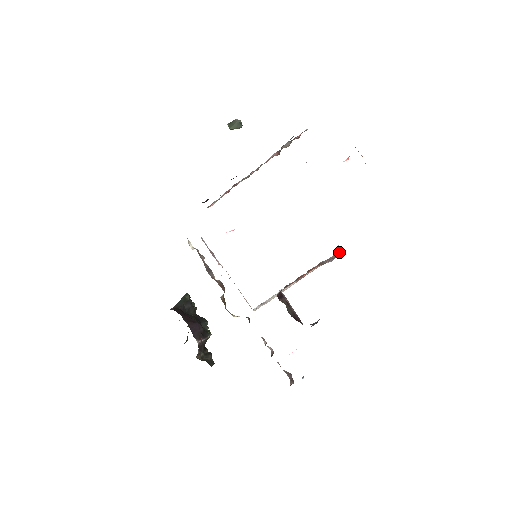
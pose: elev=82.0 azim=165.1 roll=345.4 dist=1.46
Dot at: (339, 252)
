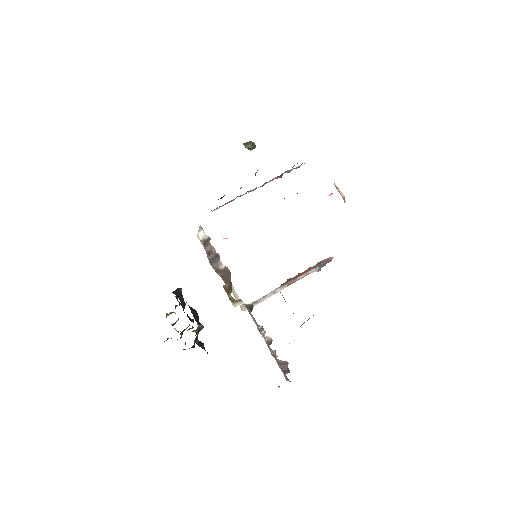
Dot at: (326, 263)
